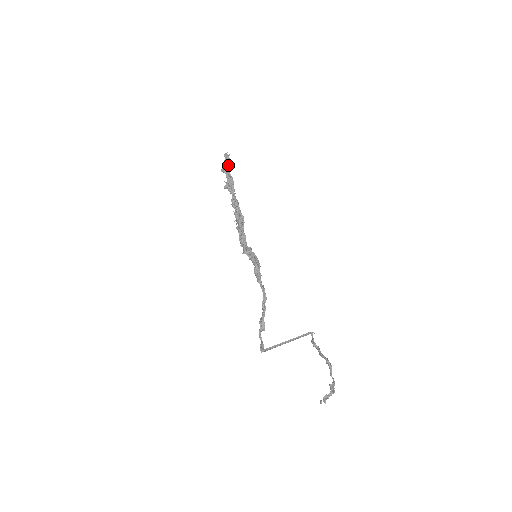
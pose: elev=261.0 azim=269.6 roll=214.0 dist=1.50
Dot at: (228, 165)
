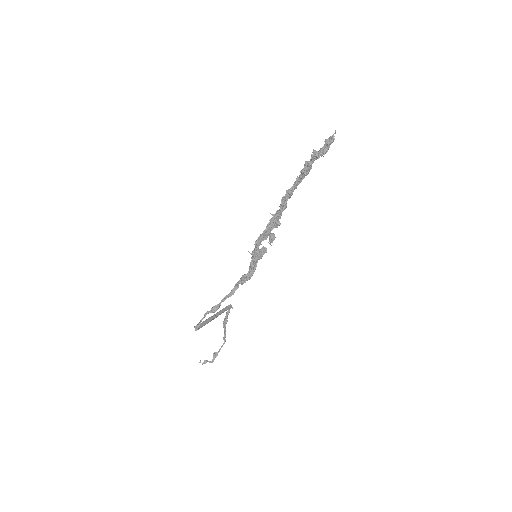
Dot at: (322, 153)
